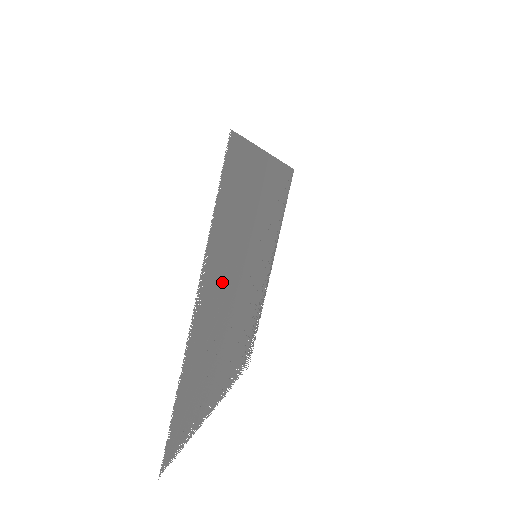
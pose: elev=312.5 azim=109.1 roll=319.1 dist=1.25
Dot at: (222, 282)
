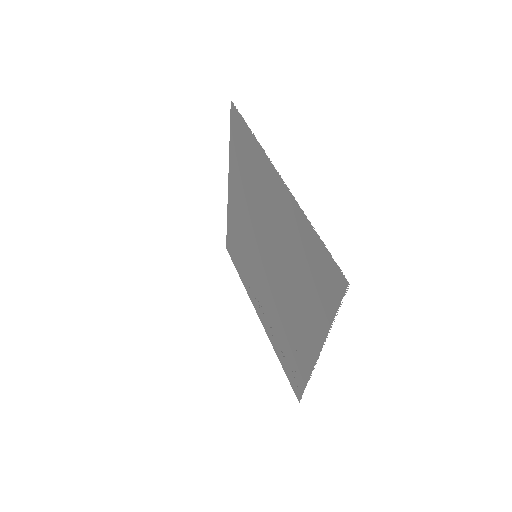
Dot at: (268, 207)
